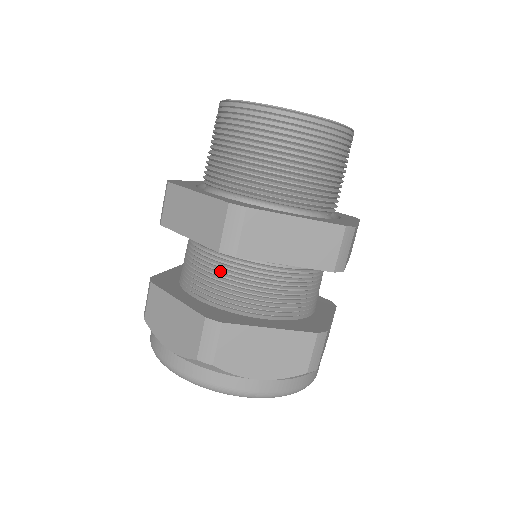
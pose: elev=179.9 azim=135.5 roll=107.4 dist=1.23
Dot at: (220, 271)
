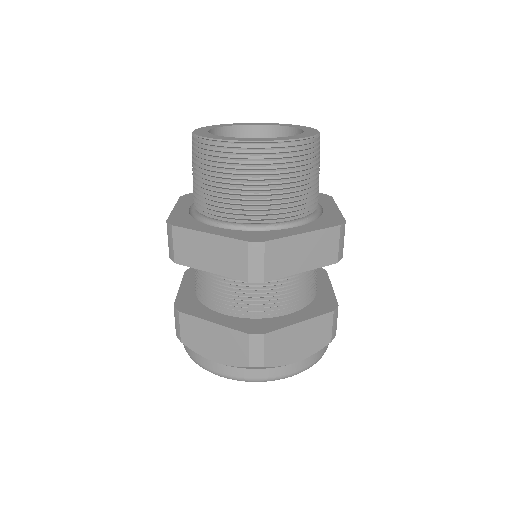
Dot at: (196, 270)
